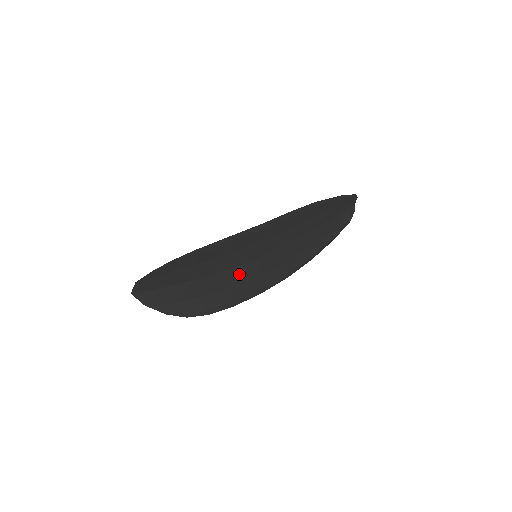
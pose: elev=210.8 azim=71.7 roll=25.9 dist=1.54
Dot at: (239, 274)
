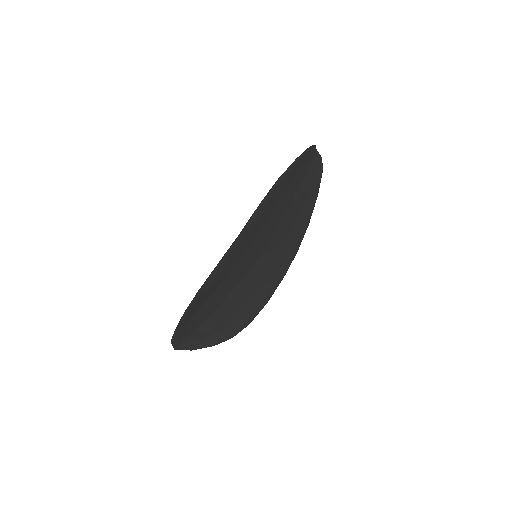
Dot at: (251, 279)
